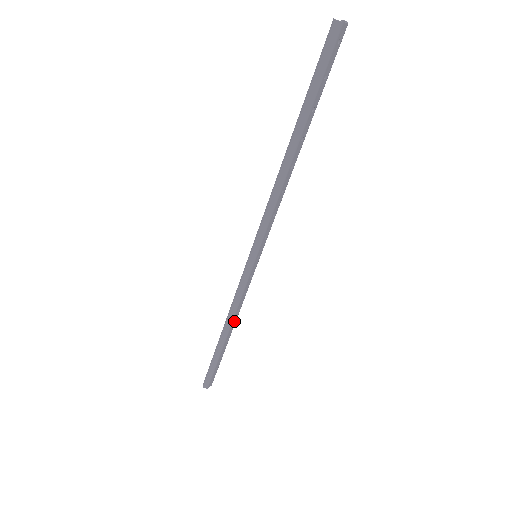
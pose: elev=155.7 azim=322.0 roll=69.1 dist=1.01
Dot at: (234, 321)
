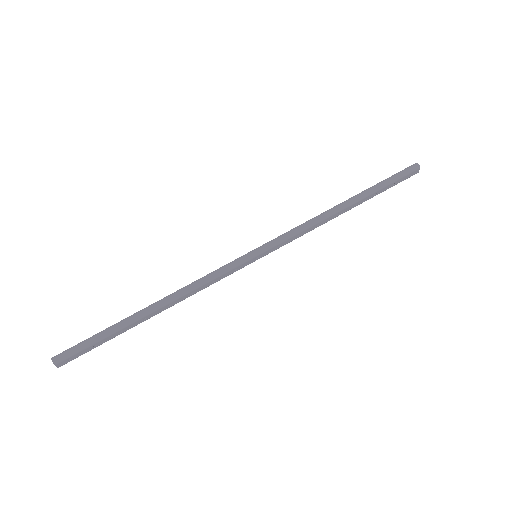
Dot at: (176, 301)
